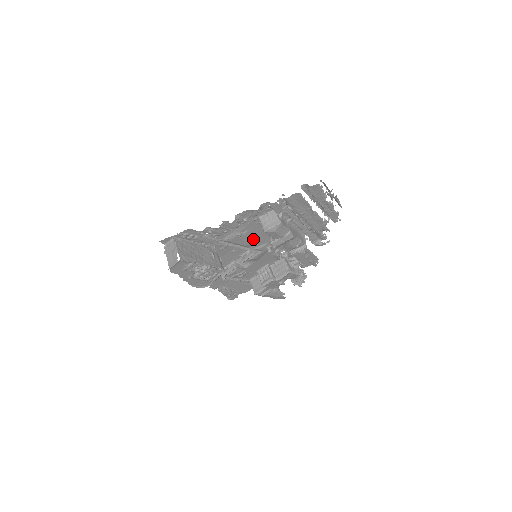
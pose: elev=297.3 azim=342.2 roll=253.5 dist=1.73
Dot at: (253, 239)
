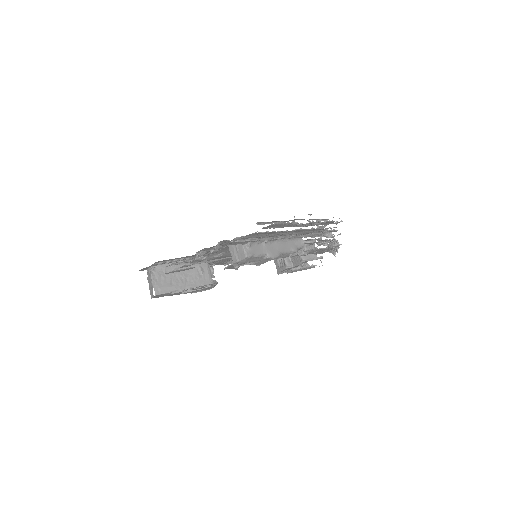
Dot at: occluded
